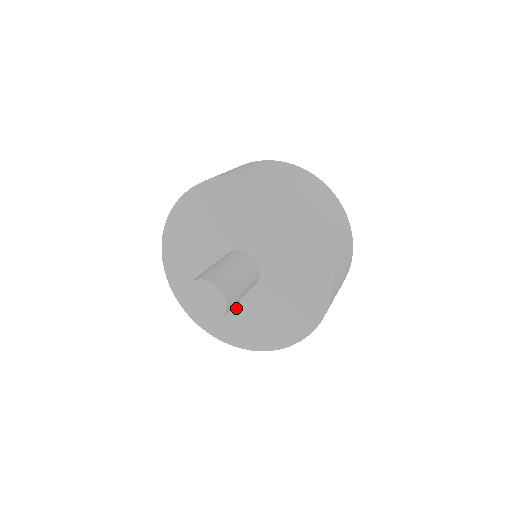
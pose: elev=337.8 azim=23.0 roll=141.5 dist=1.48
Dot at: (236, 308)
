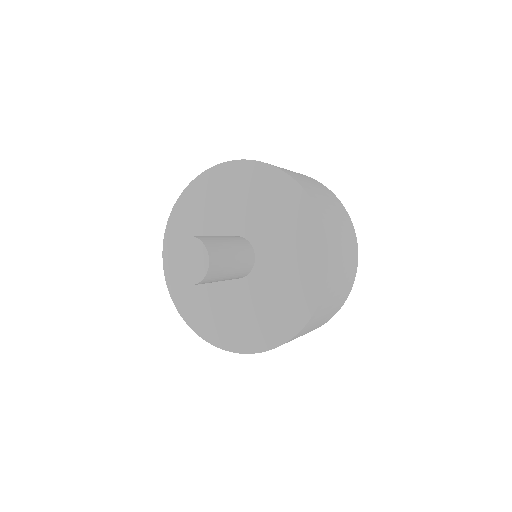
Dot at: (269, 288)
